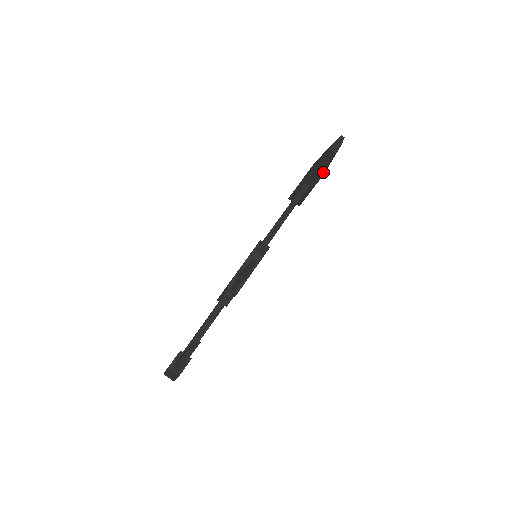
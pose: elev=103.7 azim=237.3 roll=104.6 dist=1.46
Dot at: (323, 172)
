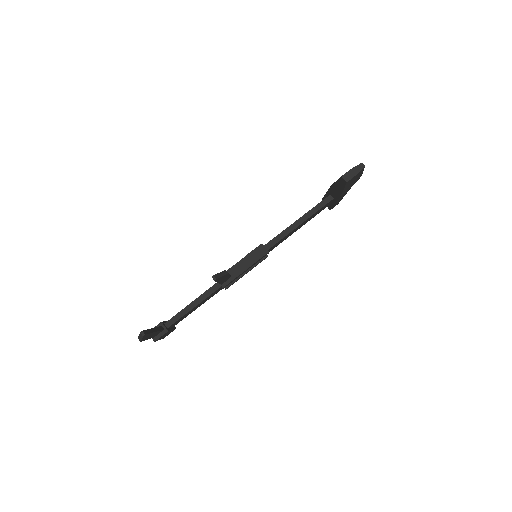
Dot at: (341, 192)
